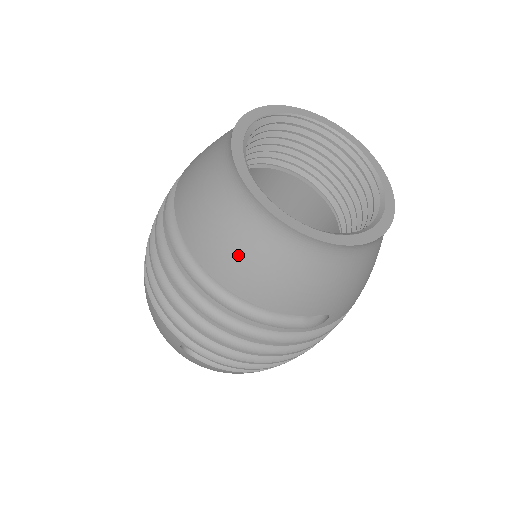
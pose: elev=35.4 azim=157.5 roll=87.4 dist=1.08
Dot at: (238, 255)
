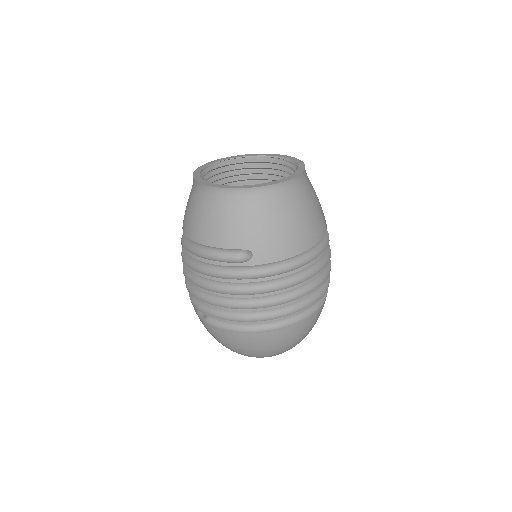
Dot at: (191, 214)
